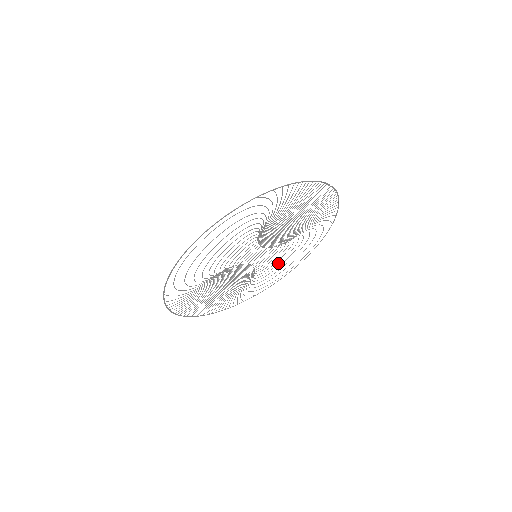
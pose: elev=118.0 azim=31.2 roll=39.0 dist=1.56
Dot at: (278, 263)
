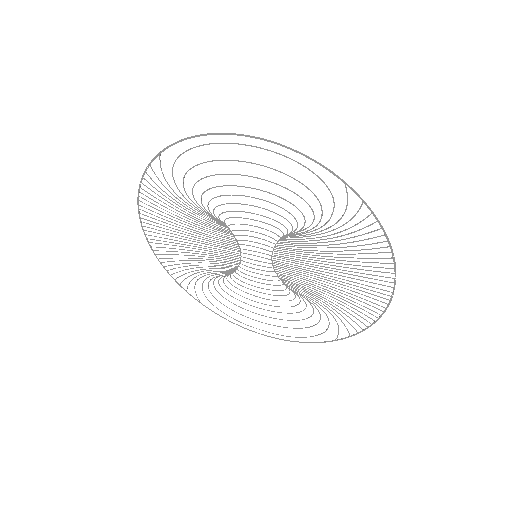
Dot at: occluded
